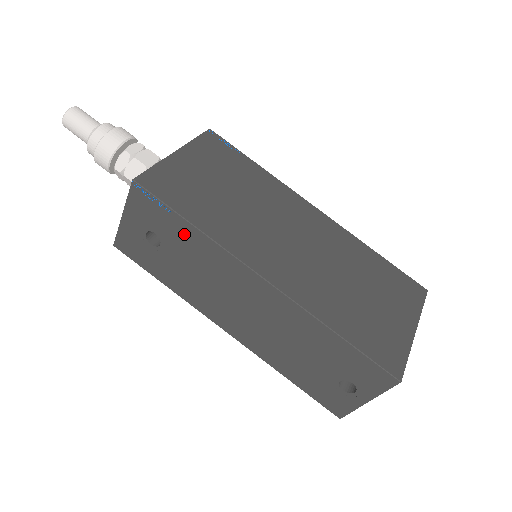
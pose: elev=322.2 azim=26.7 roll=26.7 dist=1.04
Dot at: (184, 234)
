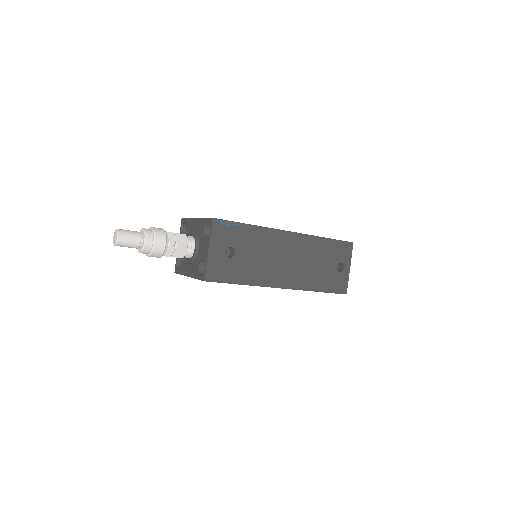
Dot at: (247, 234)
